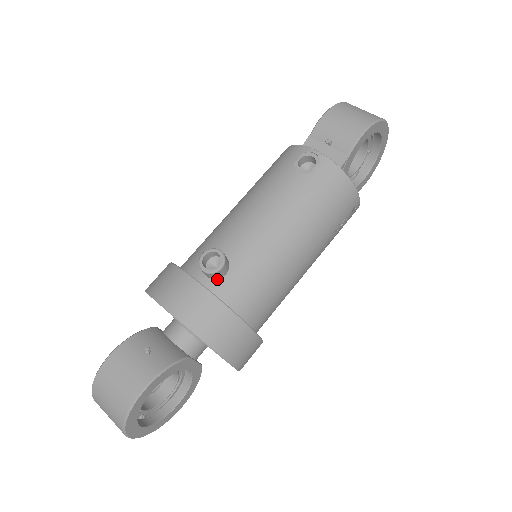
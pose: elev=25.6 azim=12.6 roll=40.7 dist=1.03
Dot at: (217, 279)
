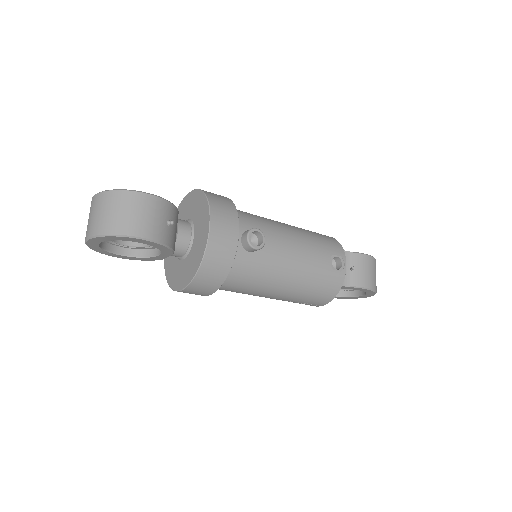
Dot at: (243, 247)
